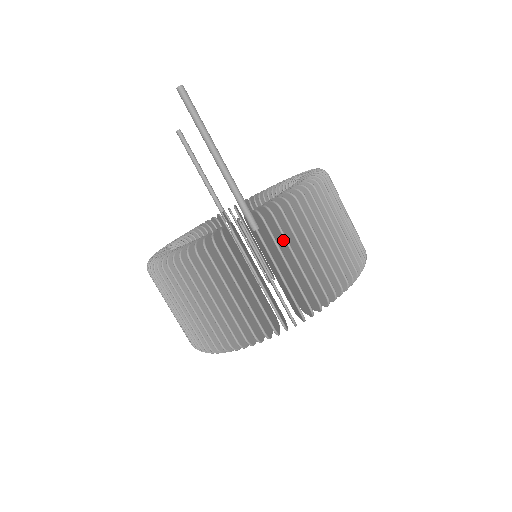
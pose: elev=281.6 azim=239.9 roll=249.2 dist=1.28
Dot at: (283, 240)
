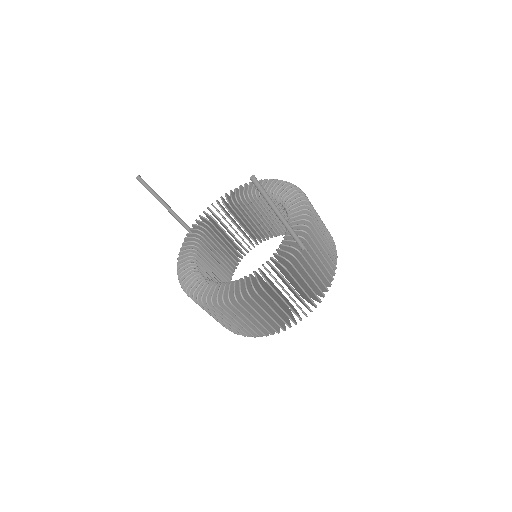
Dot at: (313, 246)
